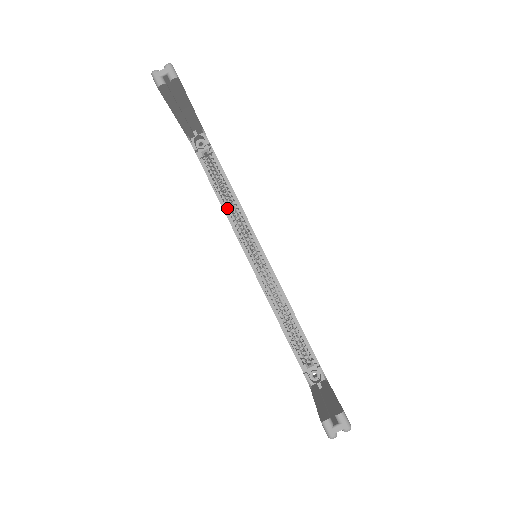
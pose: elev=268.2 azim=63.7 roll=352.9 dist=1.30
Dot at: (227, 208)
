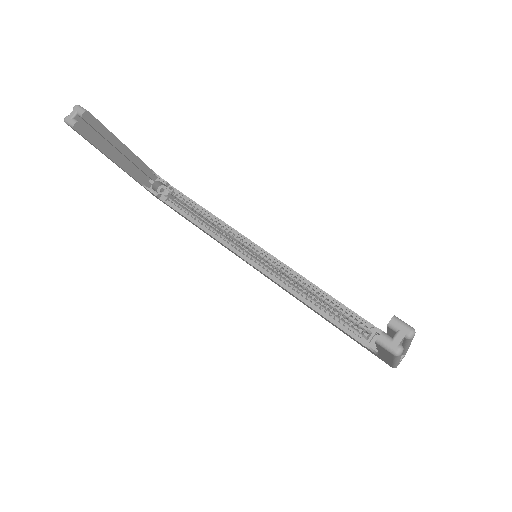
Dot at: (209, 230)
